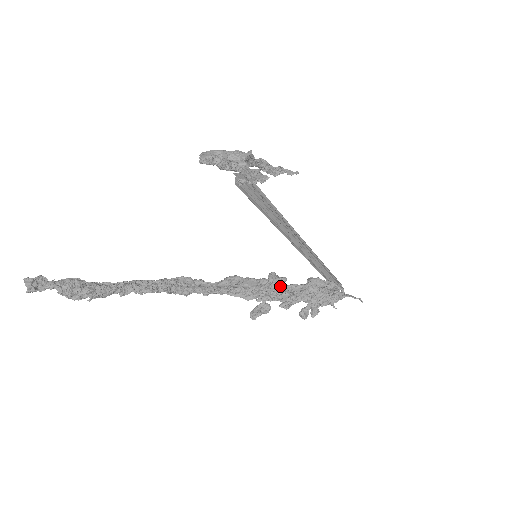
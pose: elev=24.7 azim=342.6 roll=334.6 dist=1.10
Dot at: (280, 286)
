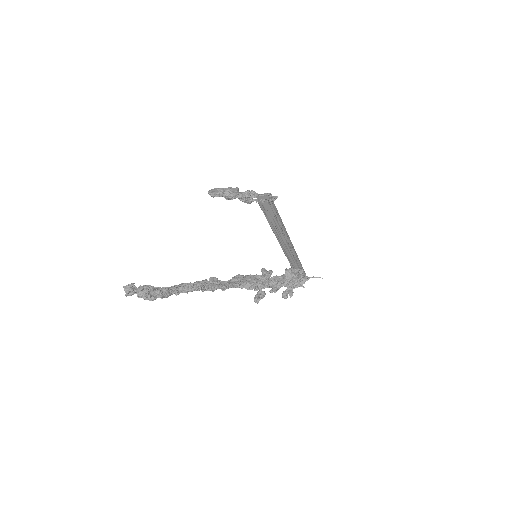
Dot at: occluded
